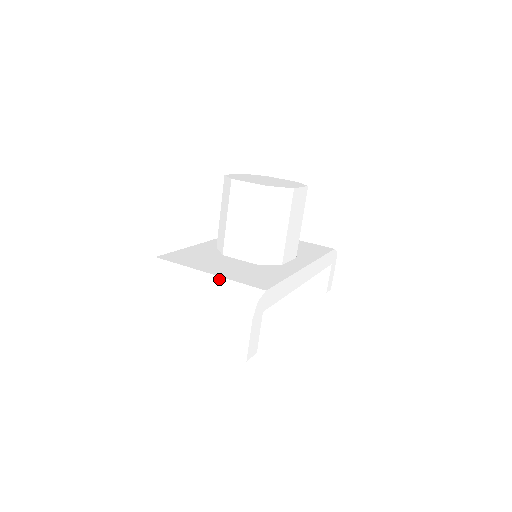
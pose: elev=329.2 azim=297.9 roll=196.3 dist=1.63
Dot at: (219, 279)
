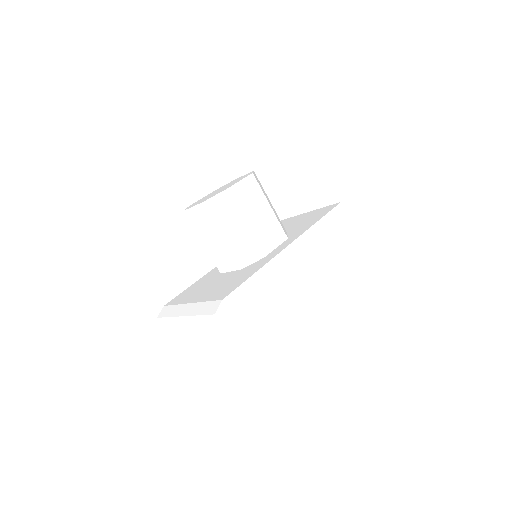
Dot at: (195, 305)
